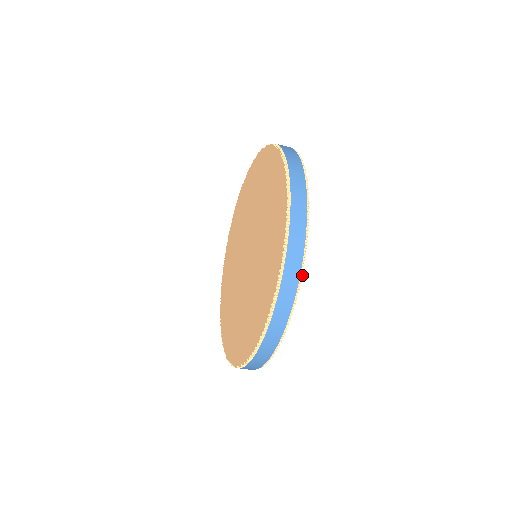
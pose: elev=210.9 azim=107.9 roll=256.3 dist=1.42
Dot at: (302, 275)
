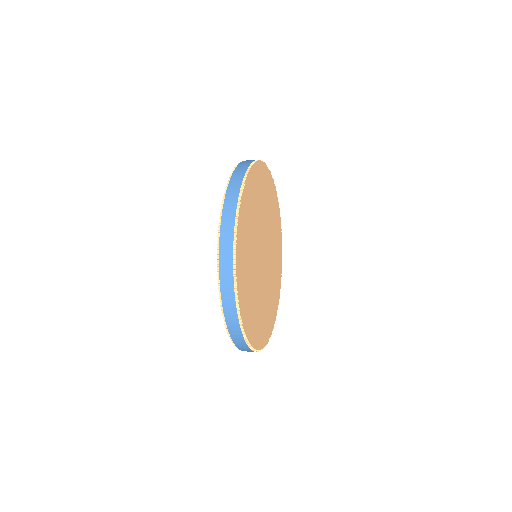
Dot at: (248, 343)
